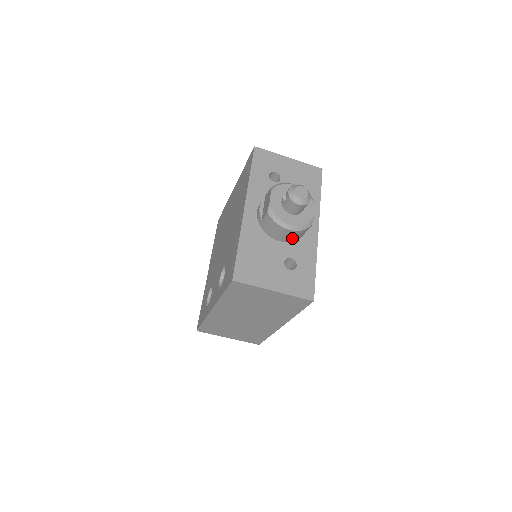
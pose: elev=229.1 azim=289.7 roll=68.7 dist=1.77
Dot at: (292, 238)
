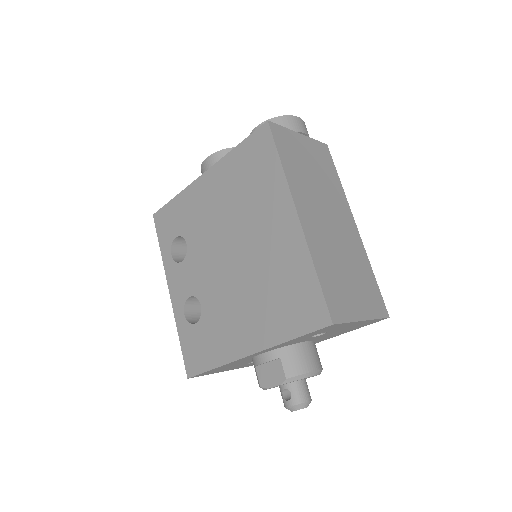
Dot at: occluded
